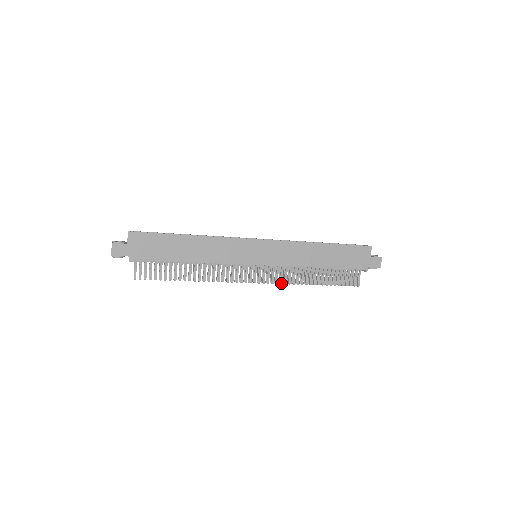
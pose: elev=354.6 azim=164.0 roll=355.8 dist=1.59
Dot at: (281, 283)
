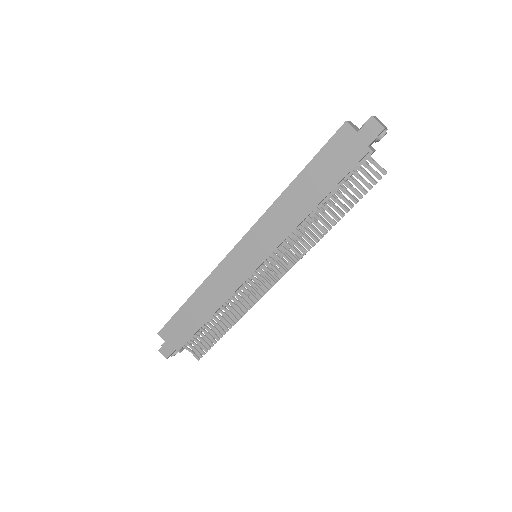
Dot at: (300, 257)
